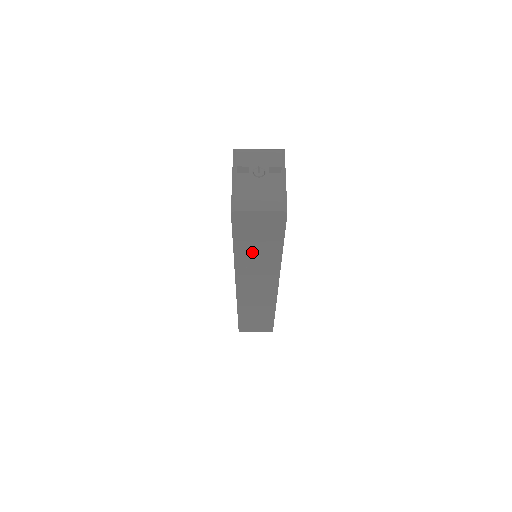
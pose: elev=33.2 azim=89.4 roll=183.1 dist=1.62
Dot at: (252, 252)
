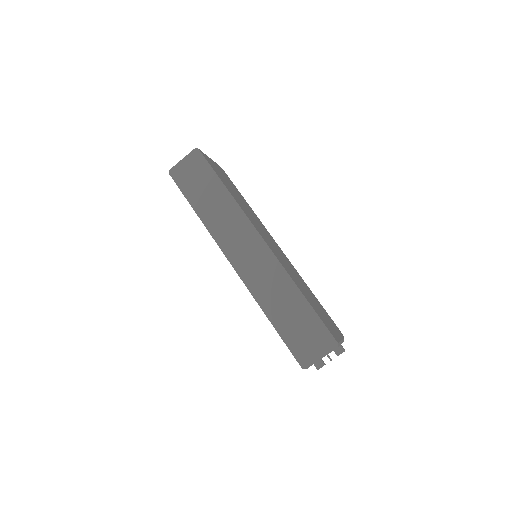
Dot at: (208, 205)
